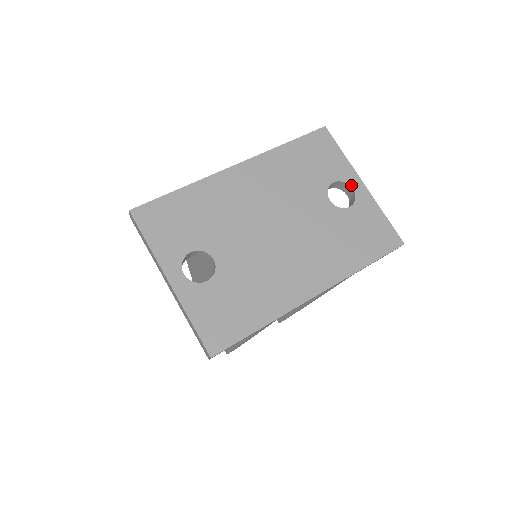
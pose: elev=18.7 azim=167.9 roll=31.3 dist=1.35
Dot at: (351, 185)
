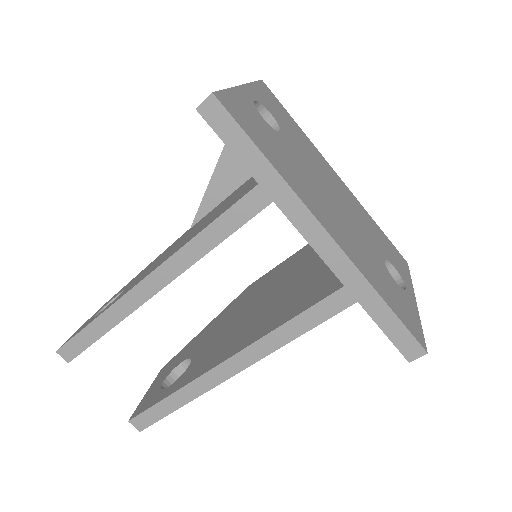
Dot at: (406, 285)
